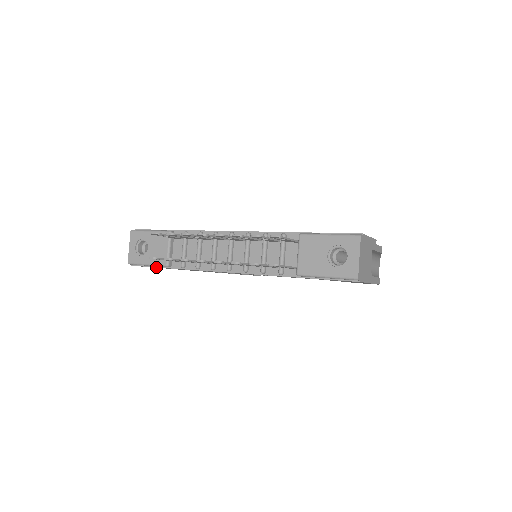
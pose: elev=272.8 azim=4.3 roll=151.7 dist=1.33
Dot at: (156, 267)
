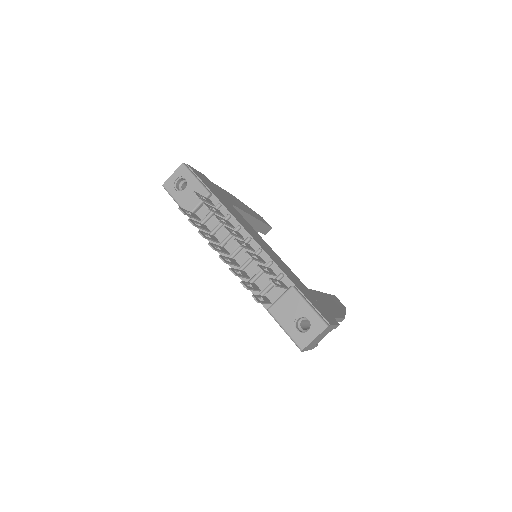
Dot at: occluded
